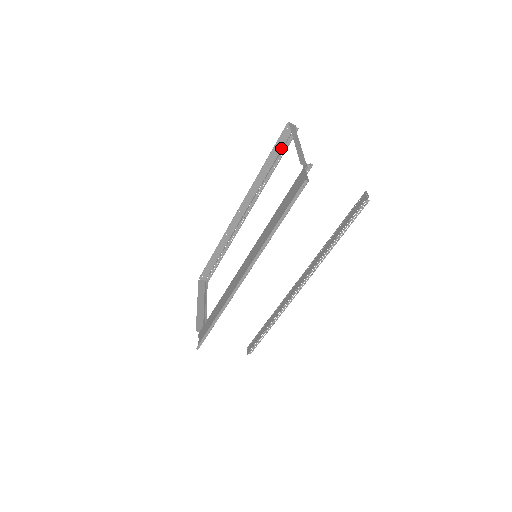
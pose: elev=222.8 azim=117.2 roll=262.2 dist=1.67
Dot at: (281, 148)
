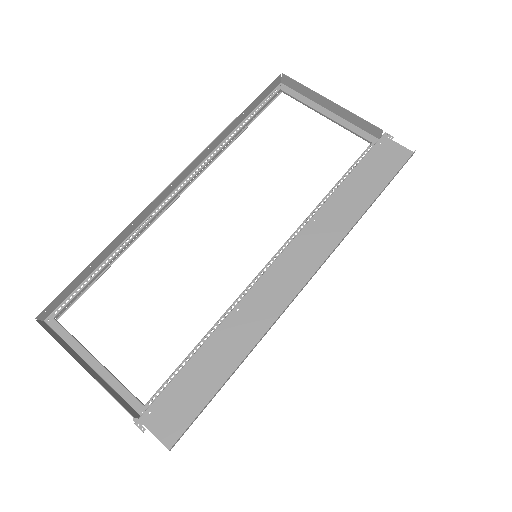
Dot at: (257, 105)
